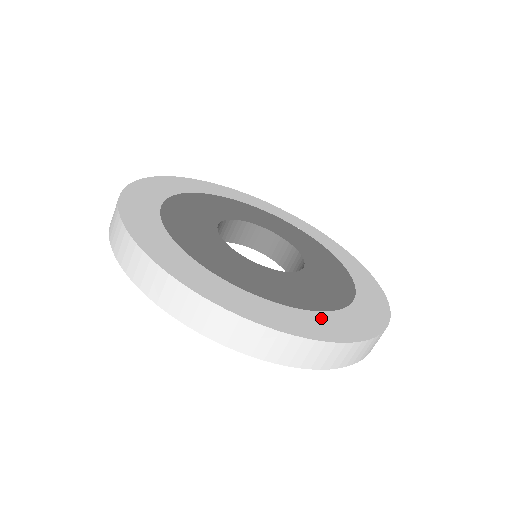
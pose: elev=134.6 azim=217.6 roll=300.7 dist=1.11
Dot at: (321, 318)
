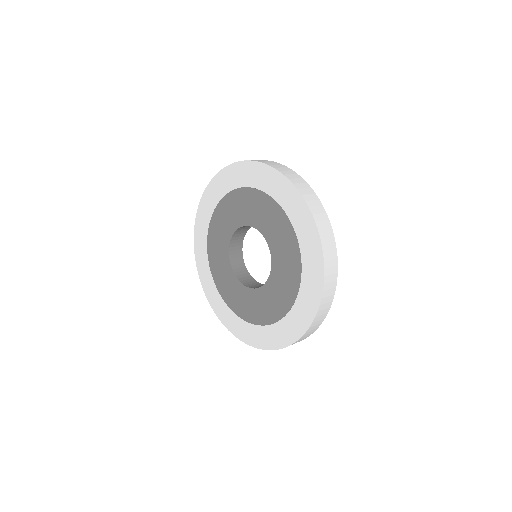
Dot at: occluded
